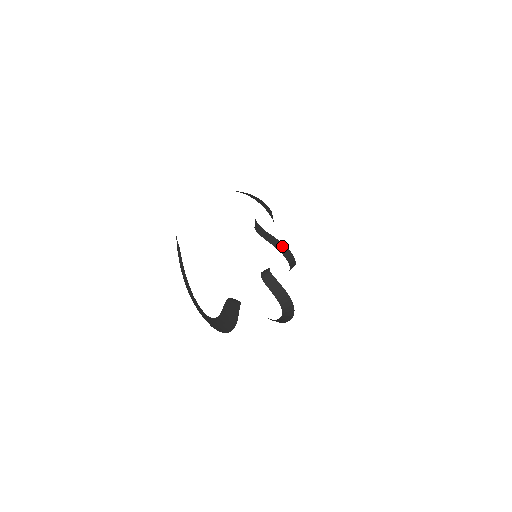
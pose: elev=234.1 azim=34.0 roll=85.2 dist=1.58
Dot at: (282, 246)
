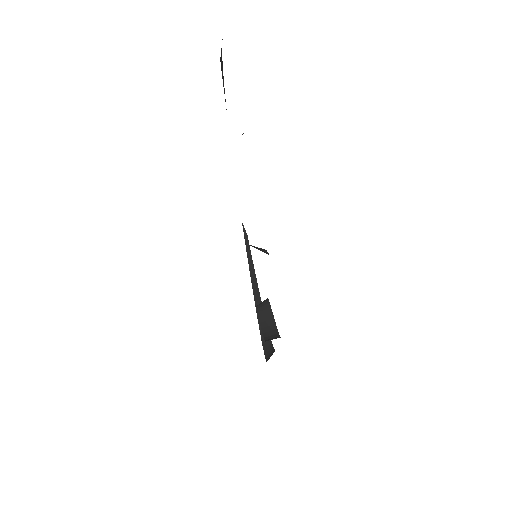
Dot at: (273, 331)
